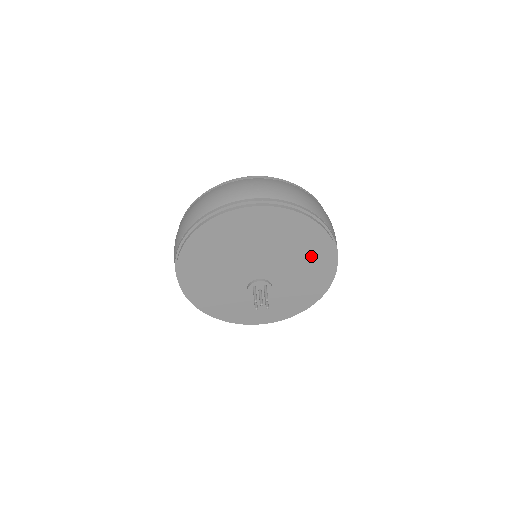
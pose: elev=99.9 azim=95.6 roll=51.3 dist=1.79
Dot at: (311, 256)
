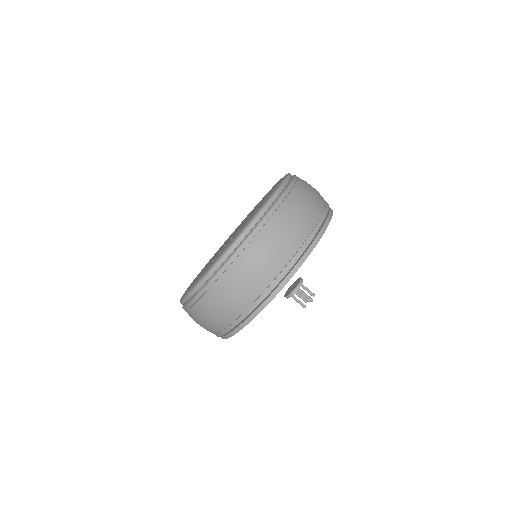
Dot at: occluded
